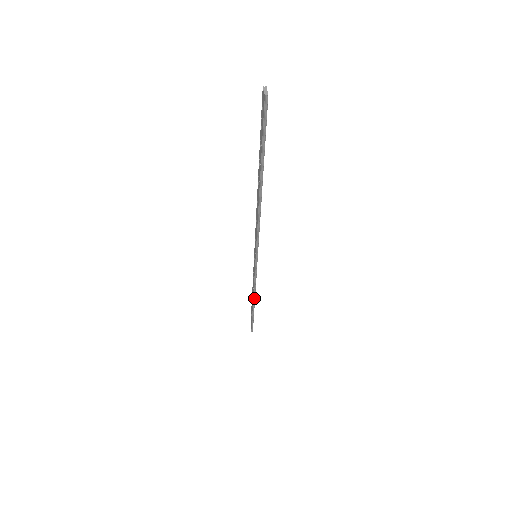
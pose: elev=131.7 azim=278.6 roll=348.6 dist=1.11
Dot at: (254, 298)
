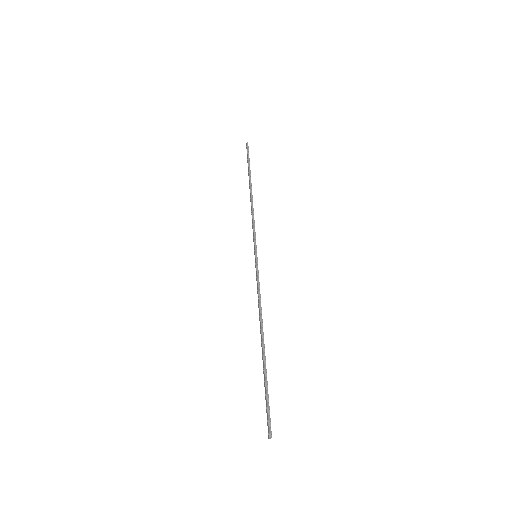
Dot at: (262, 326)
